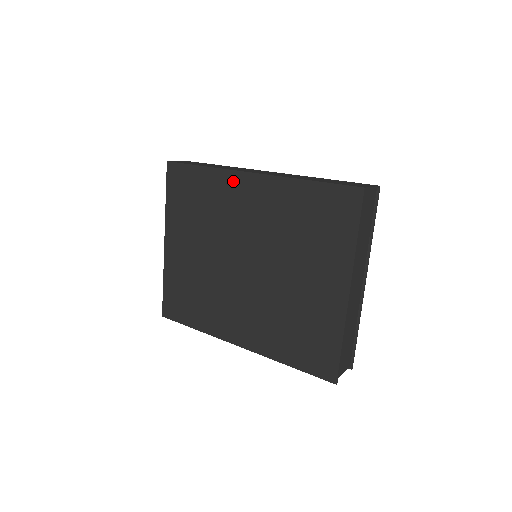
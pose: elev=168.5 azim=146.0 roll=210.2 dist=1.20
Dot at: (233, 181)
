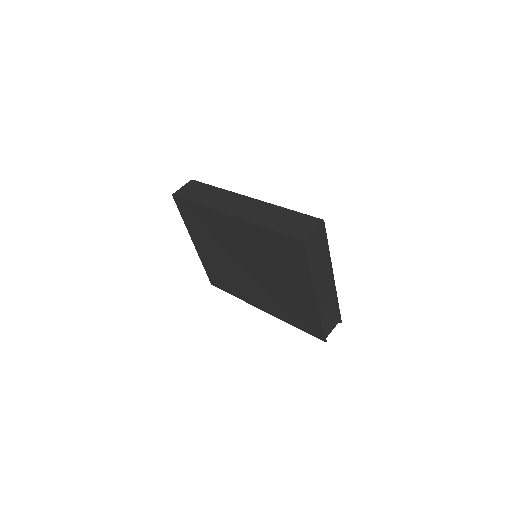
Dot at: (220, 217)
